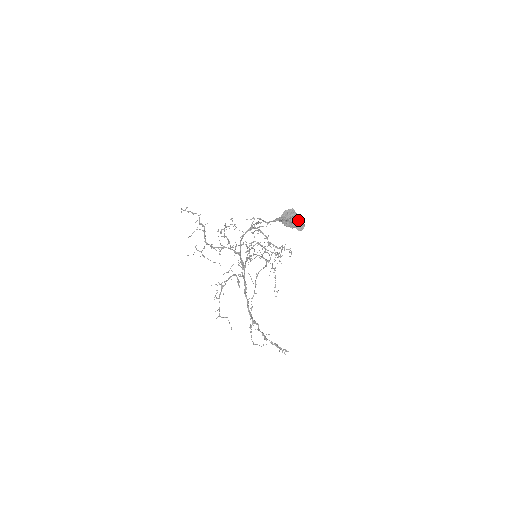
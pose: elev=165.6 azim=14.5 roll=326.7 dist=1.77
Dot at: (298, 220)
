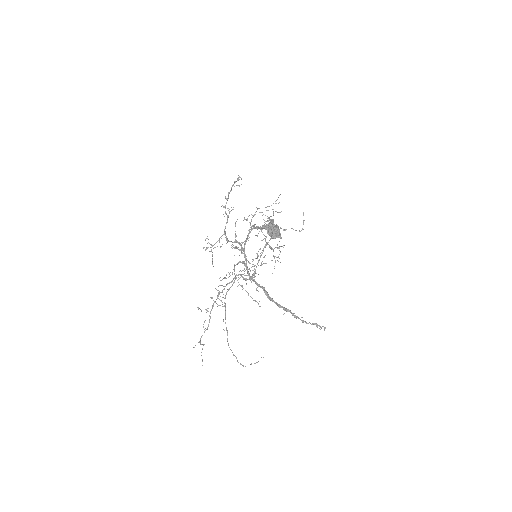
Dot at: occluded
